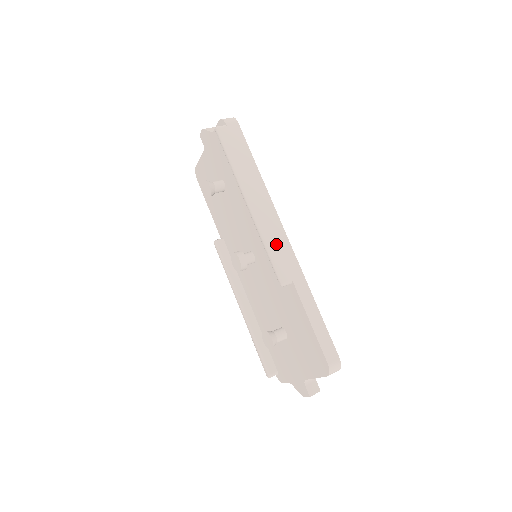
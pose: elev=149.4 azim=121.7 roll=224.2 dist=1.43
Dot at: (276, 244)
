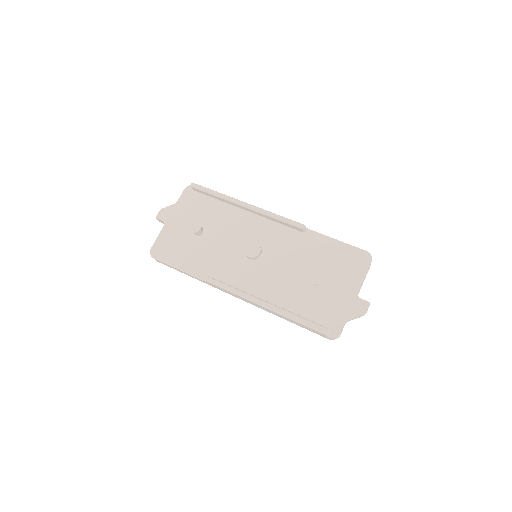
Dot at: occluded
